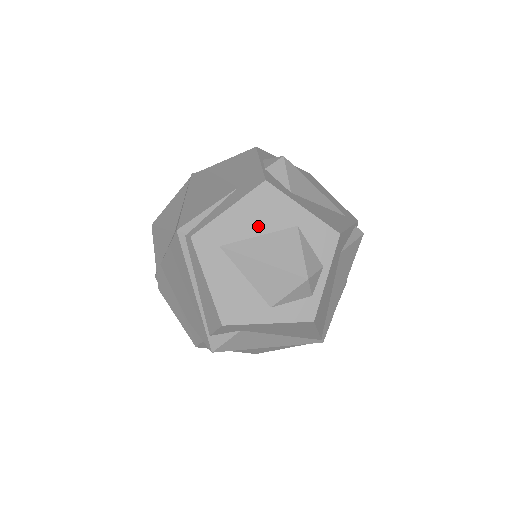
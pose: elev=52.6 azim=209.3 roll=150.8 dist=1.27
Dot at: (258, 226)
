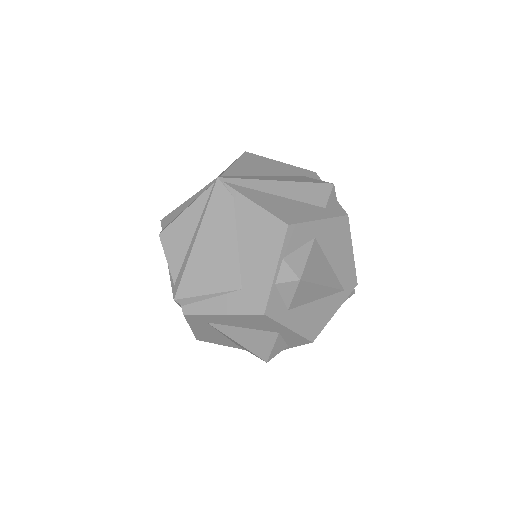
Dot at: (245, 325)
